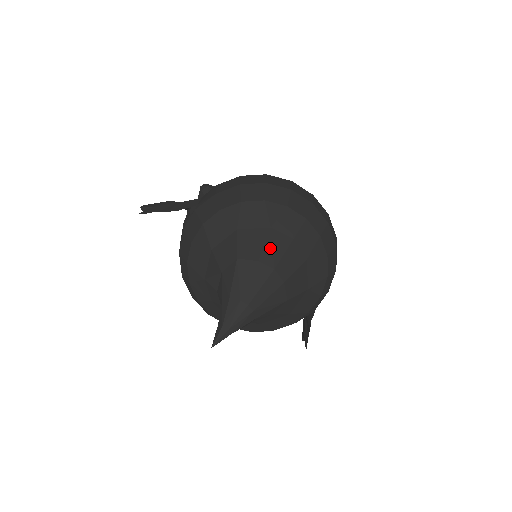
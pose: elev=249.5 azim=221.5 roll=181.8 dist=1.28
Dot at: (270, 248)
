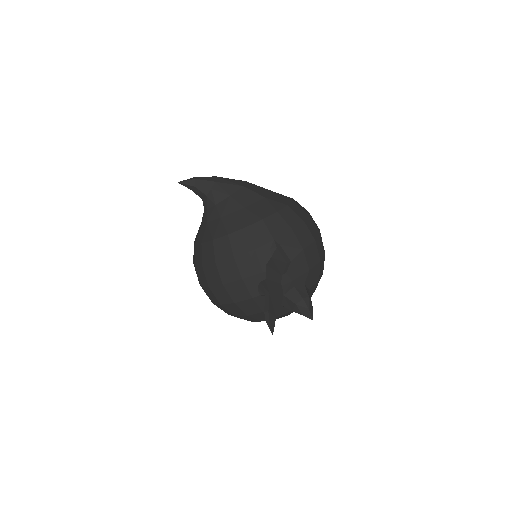
Dot at: occluded
